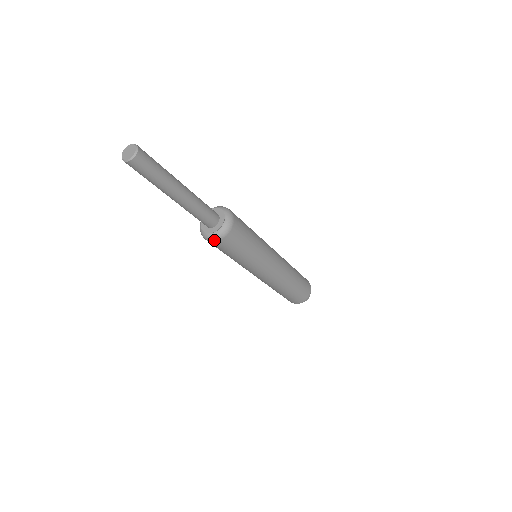
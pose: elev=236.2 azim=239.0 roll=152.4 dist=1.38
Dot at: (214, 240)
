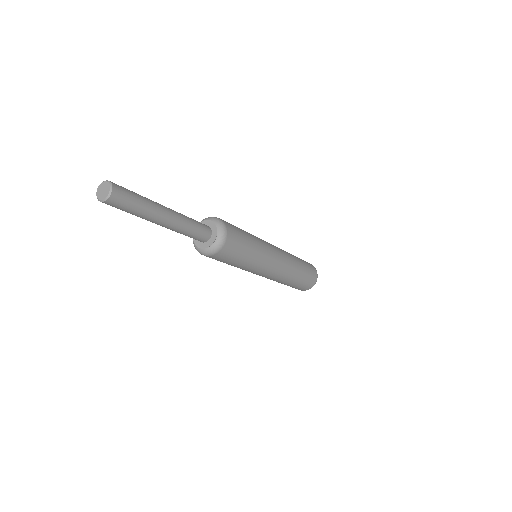
Dot at: (214, 252)
